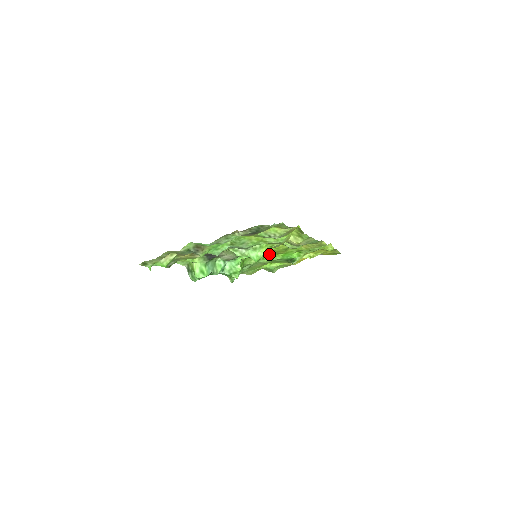
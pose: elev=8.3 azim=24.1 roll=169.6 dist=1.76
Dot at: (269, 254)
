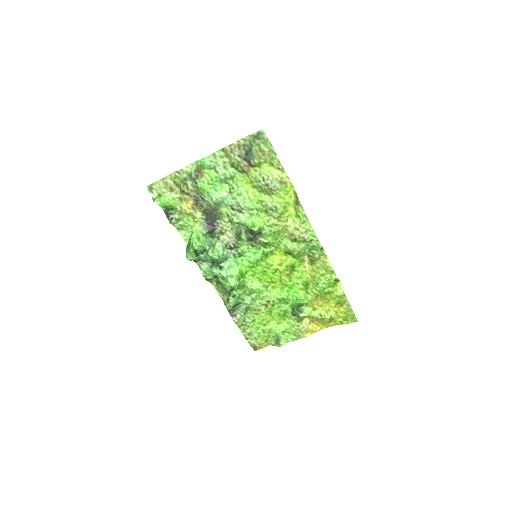
Dot at: (273, 281)
